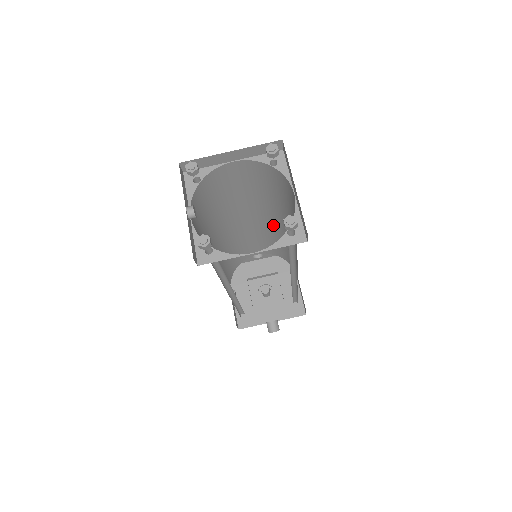
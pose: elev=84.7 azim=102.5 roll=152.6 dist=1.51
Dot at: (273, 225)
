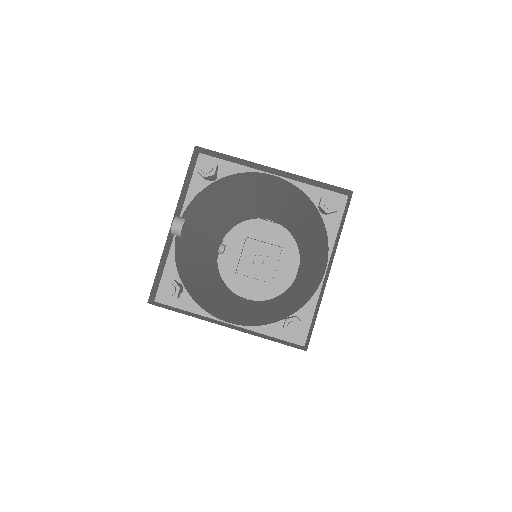
Dot at: (297, 224)
